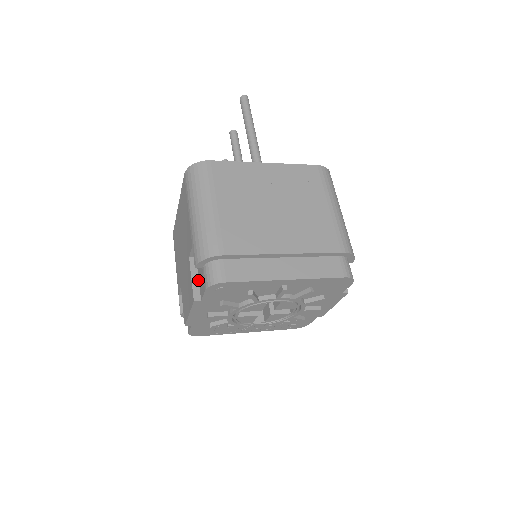
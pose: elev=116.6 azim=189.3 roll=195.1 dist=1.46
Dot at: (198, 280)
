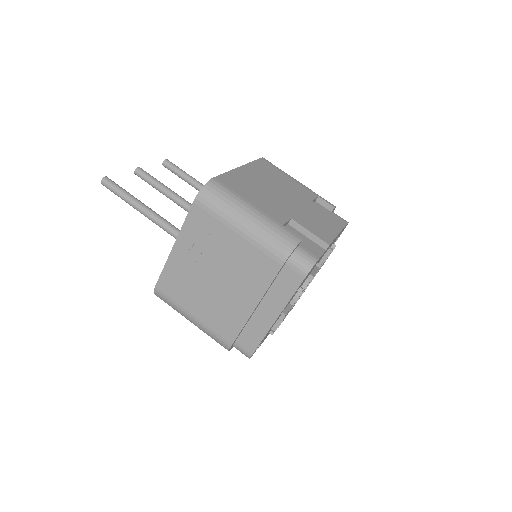
Dot at: occluded
